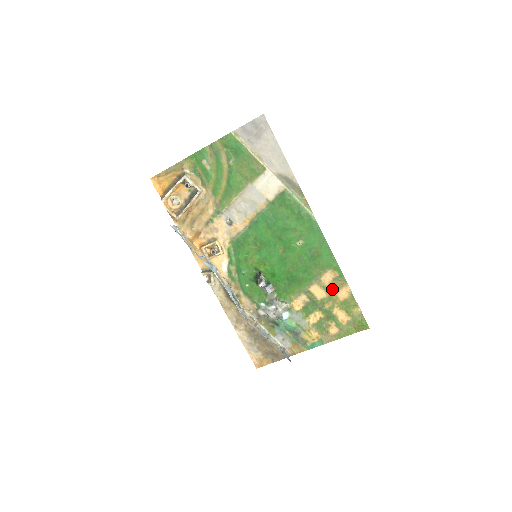
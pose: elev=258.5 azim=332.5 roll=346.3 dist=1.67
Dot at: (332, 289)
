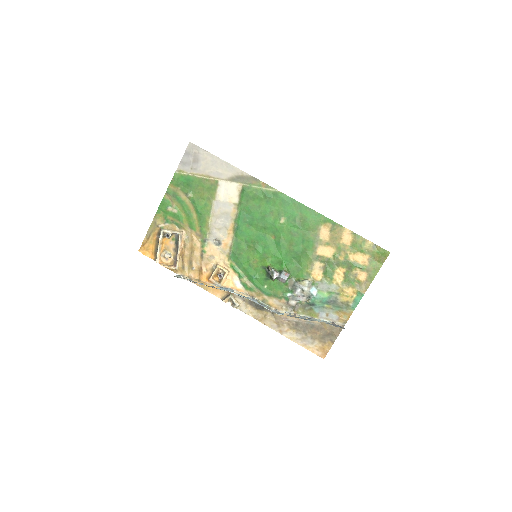
Dot at: (335, 241)
